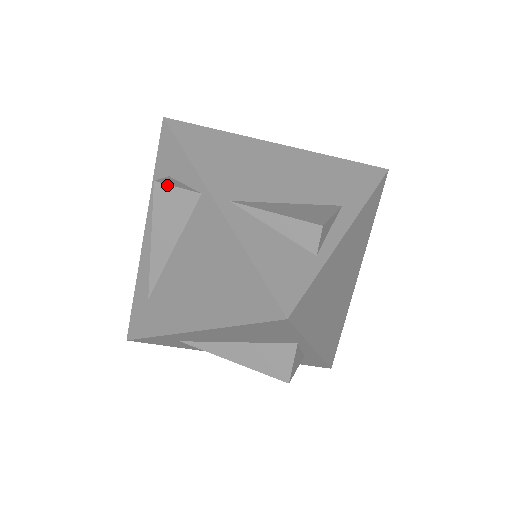
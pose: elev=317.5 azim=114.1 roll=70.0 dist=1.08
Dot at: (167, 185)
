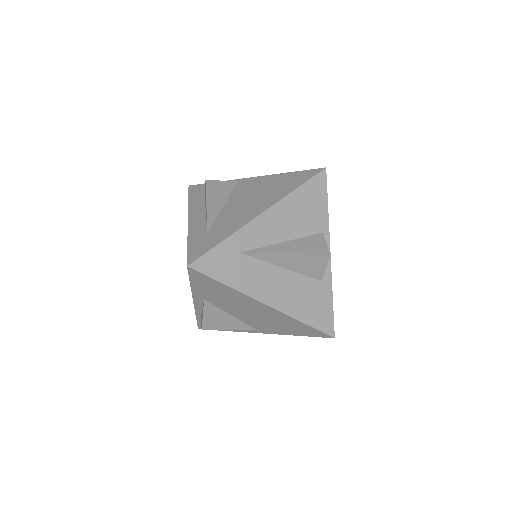
Dot at: (215, 180)
